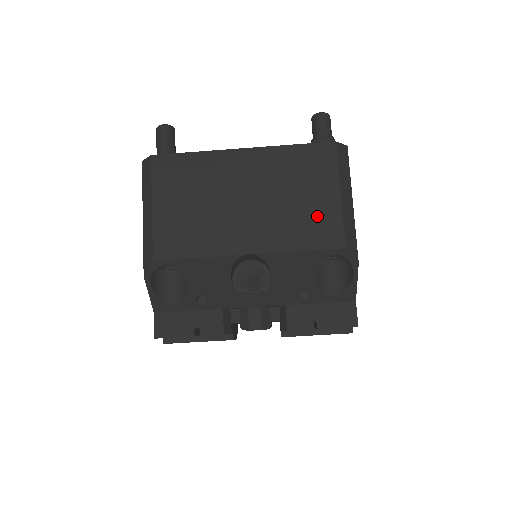
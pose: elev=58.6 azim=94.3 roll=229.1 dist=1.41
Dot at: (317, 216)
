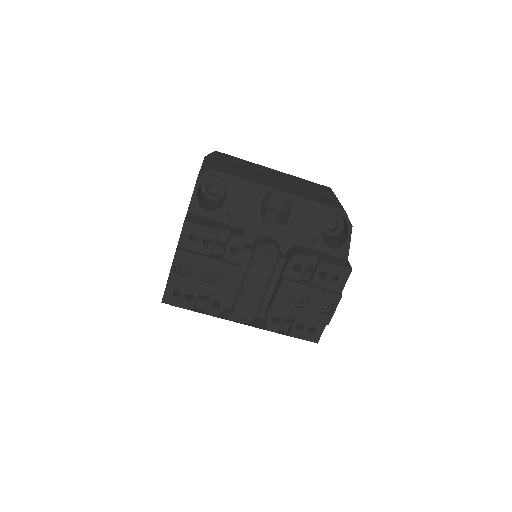
Dot at: (324, 198)
